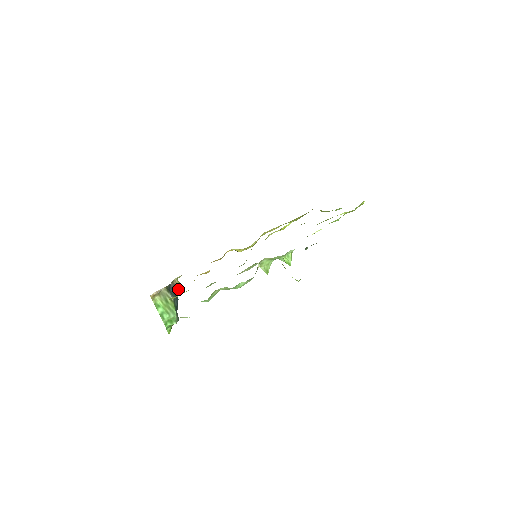
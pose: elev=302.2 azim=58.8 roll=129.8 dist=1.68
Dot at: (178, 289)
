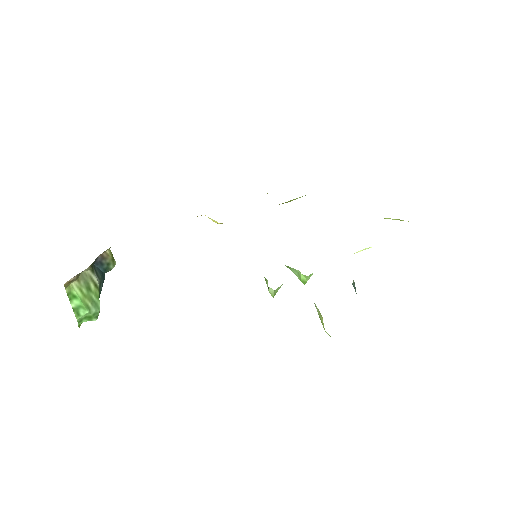
Dot at: (108, 264)
